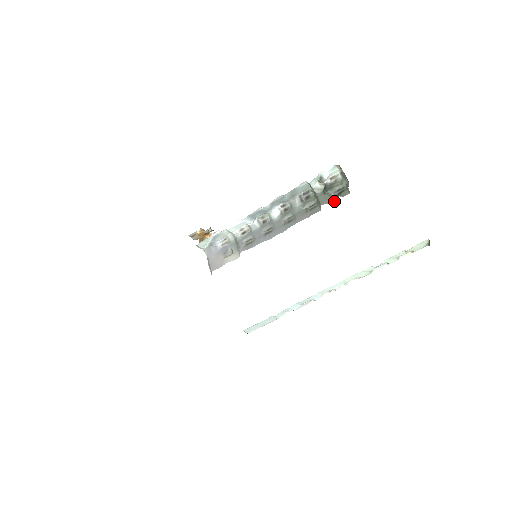
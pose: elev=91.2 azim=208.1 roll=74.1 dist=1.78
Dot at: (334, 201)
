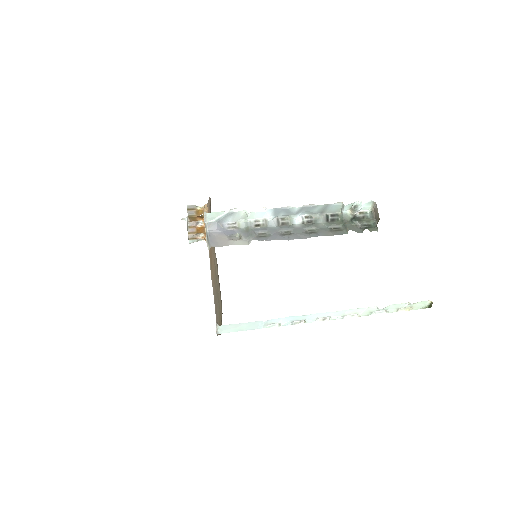
Dot at: (361, 231)
